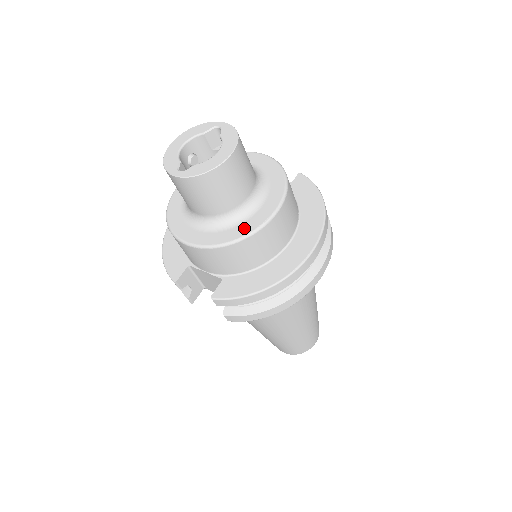
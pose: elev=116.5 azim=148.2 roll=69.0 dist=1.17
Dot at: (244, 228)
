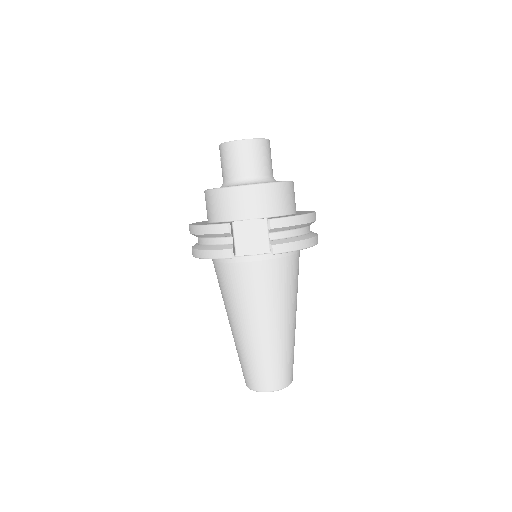
Dot at: occluded
